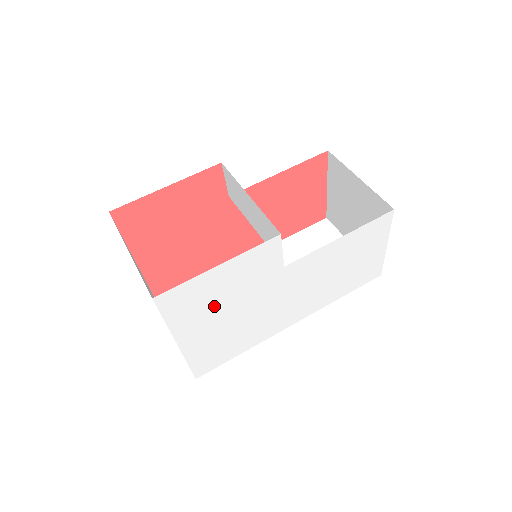
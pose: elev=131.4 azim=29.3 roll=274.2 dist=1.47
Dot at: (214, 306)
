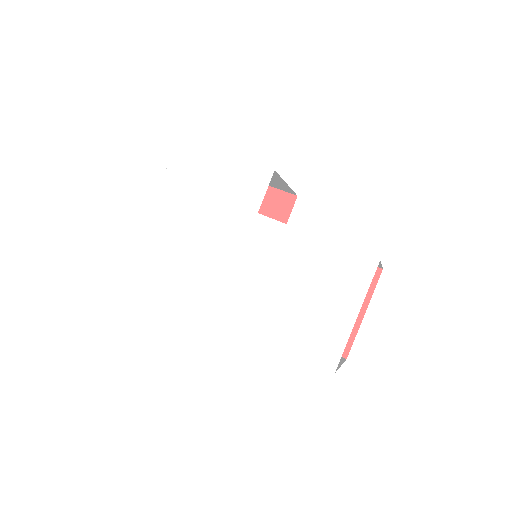
Dot at: (195, 194)
